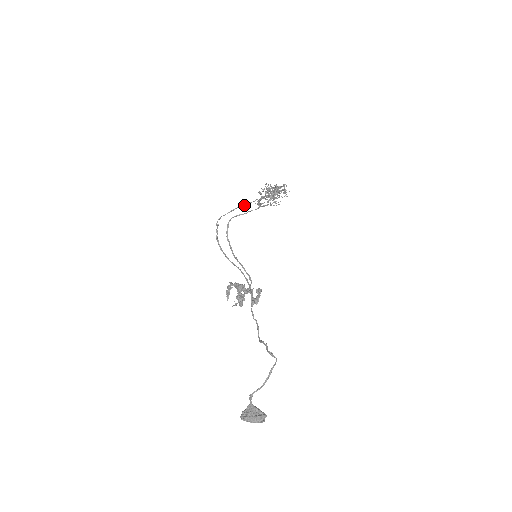
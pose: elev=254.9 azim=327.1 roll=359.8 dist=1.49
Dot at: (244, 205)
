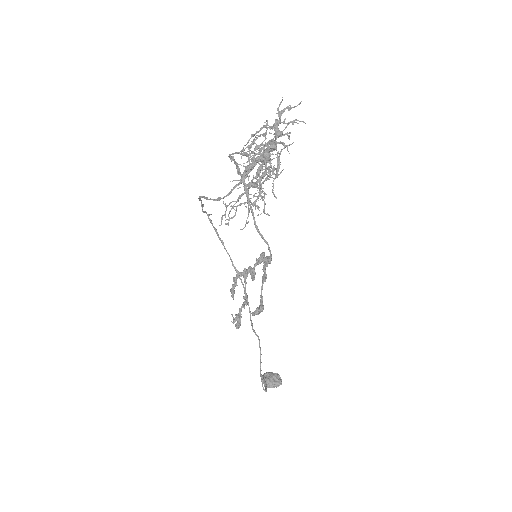
Dot at: (217, 200)
